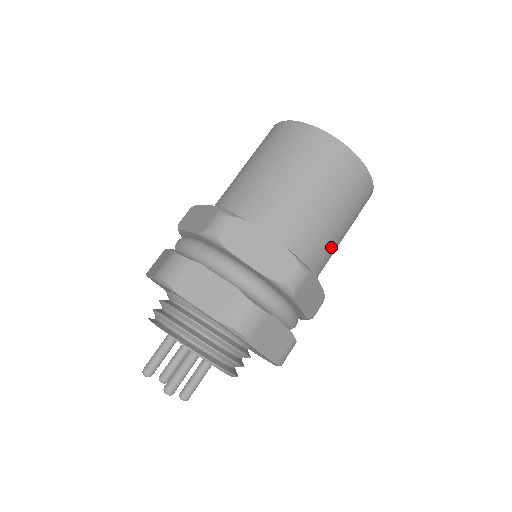
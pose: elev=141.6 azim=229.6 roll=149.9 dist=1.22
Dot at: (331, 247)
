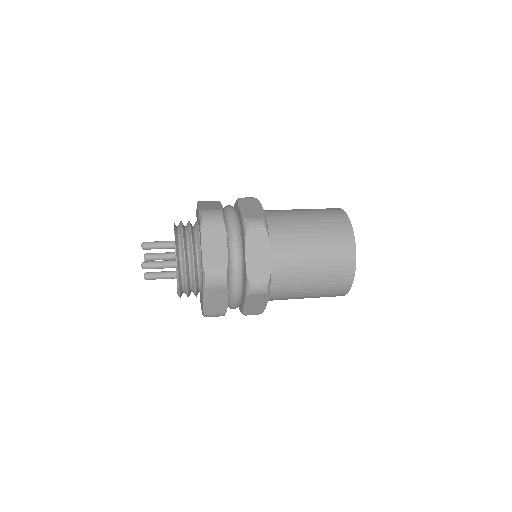
Dot at: (293, 295)
